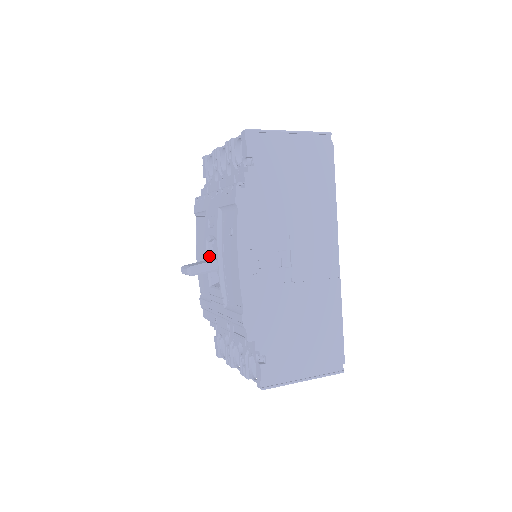
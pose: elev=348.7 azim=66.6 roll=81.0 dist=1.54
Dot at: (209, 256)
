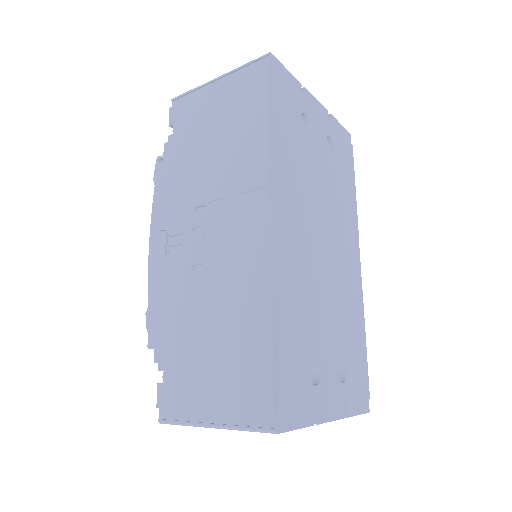
Dot at: occluded
